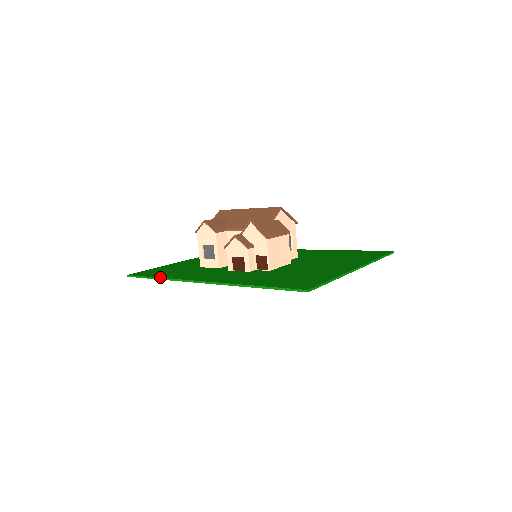
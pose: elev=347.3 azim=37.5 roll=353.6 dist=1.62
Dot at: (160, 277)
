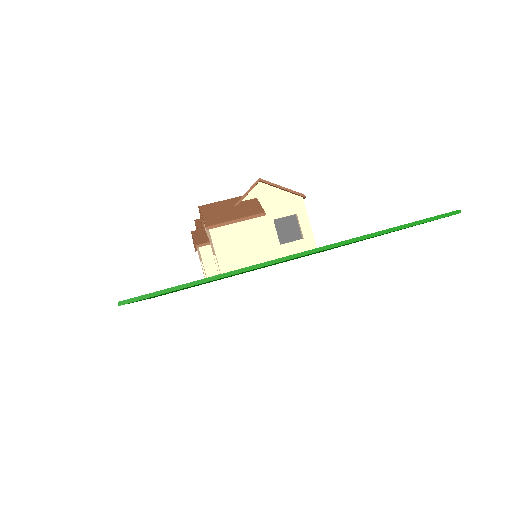
Dot at: occluded
